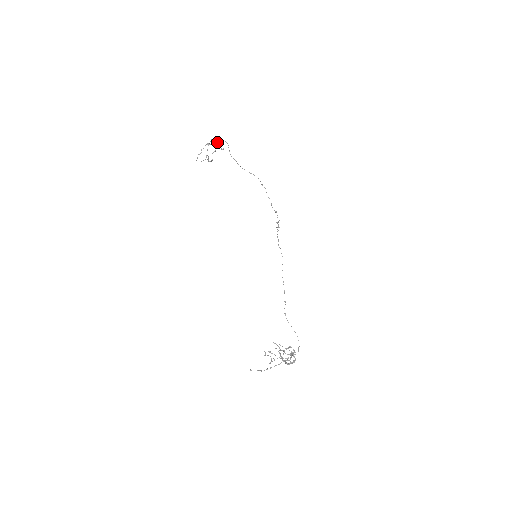
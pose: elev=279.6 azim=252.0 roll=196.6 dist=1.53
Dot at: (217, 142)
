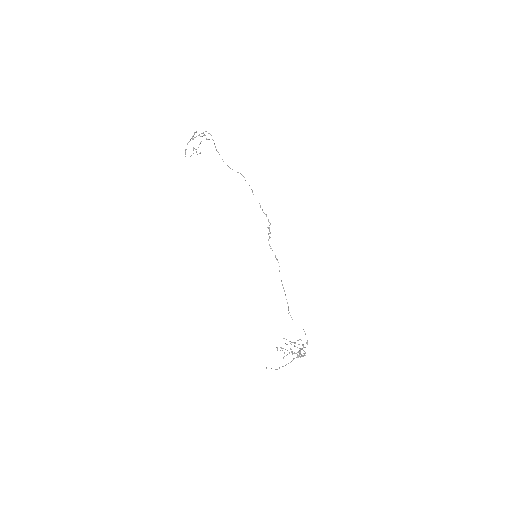
Dot at: (201, 133)
